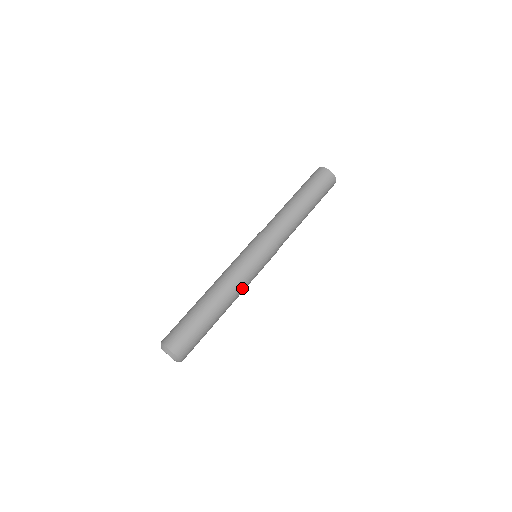
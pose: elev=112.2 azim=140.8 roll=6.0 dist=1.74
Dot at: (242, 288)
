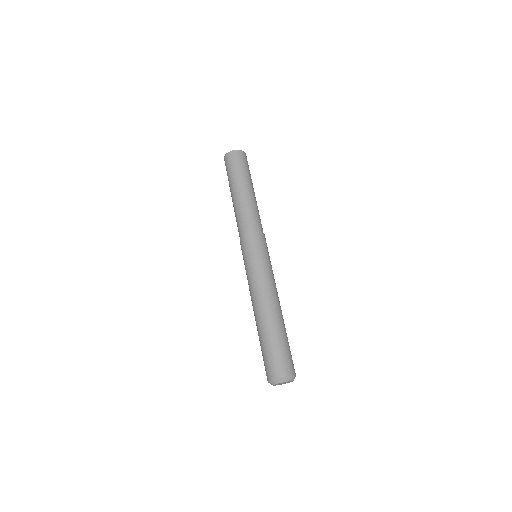
Dot at: (272, 285)
